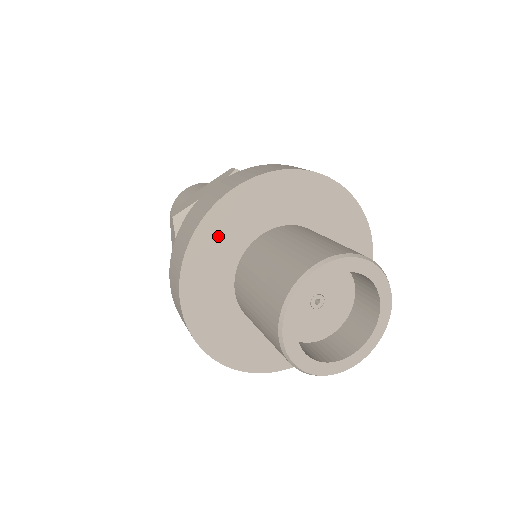
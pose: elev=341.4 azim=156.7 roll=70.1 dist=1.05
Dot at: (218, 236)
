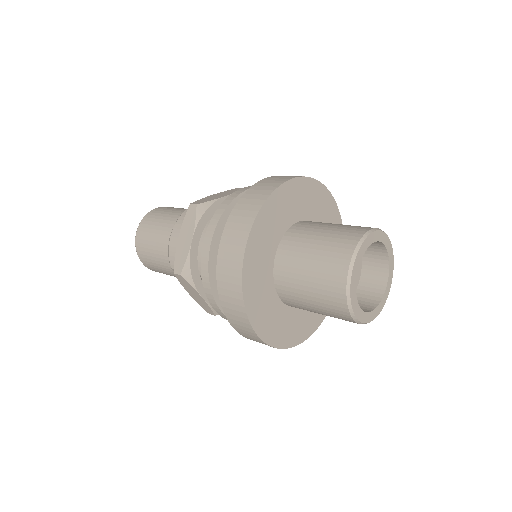
Dot at: (279, 208)
